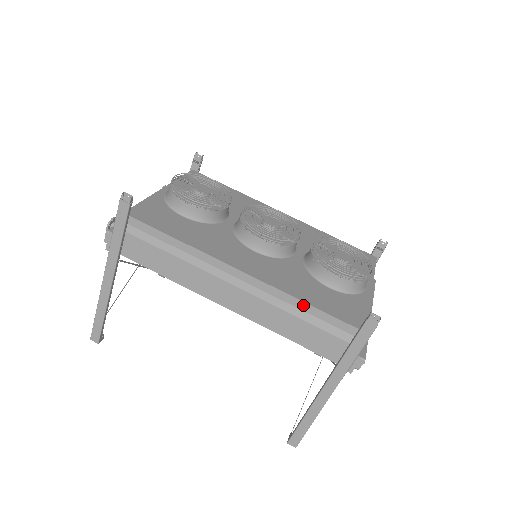
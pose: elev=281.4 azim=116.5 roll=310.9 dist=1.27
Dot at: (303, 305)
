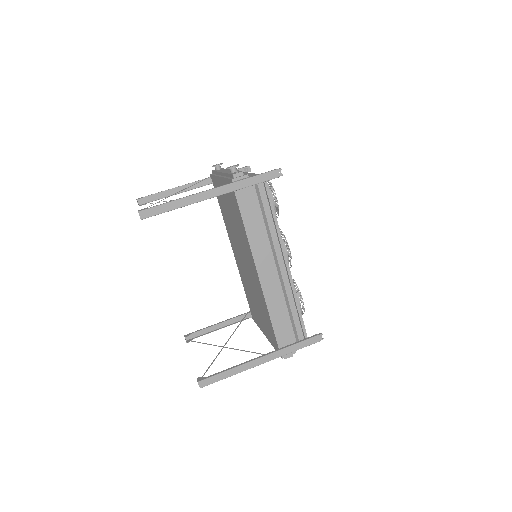
Dot at: (297, 305)
